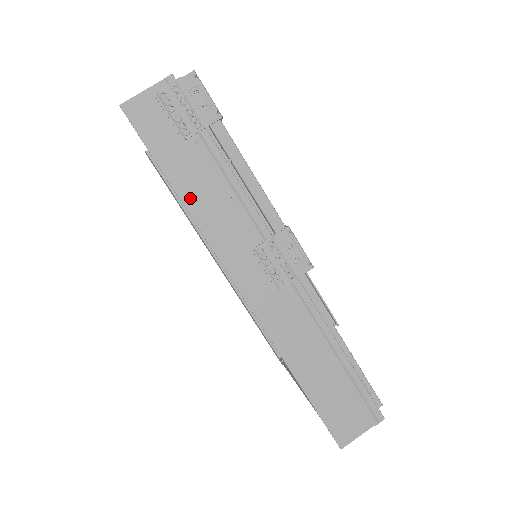
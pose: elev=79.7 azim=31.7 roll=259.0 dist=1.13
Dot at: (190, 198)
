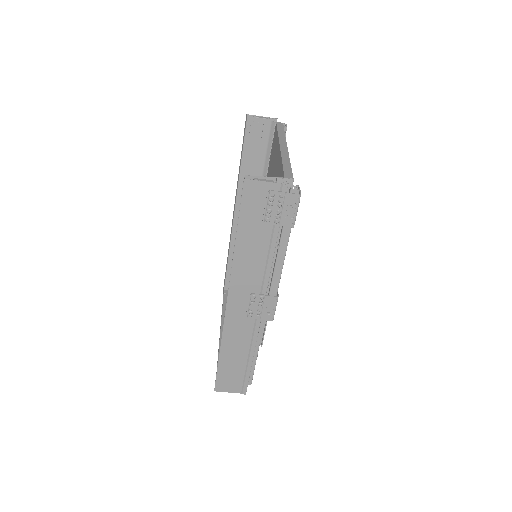
Dot at: (241, 248)
